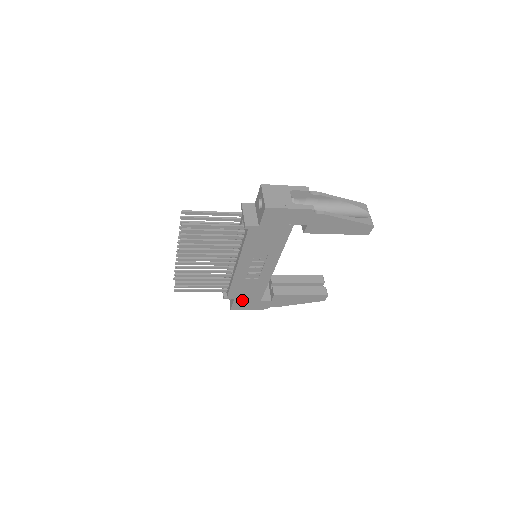
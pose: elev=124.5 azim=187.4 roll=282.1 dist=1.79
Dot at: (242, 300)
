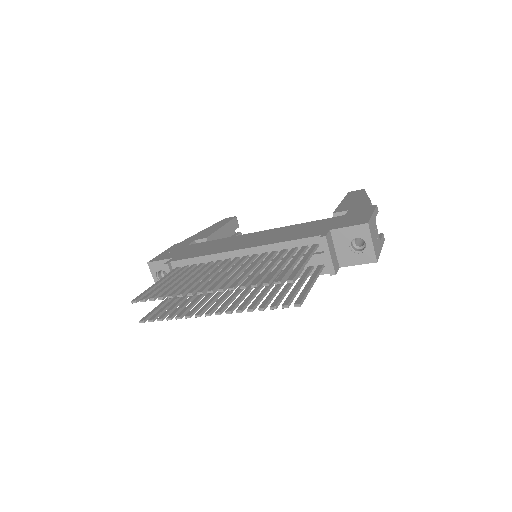
Dot at: occluded
